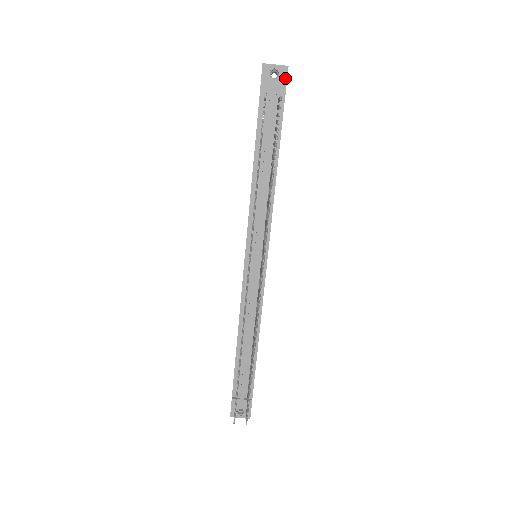
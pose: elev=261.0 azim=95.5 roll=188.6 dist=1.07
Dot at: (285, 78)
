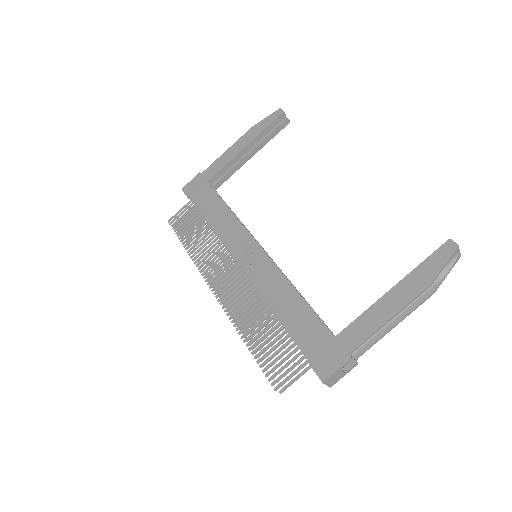
Dot at: occluded
